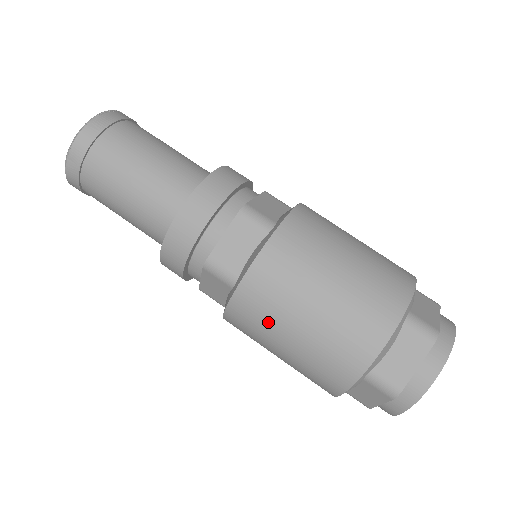
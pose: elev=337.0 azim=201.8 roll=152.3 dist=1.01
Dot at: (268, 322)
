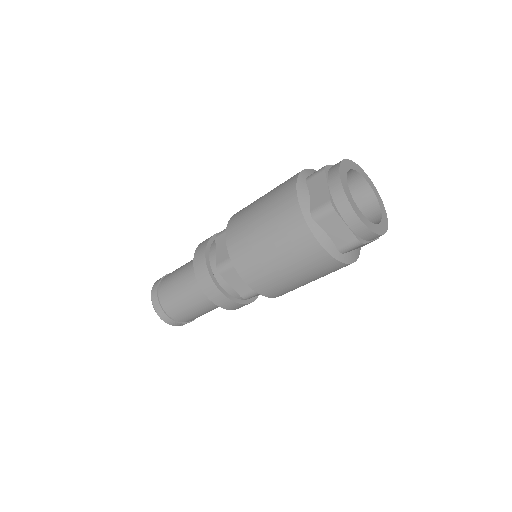
Dot at: (254, 255)
